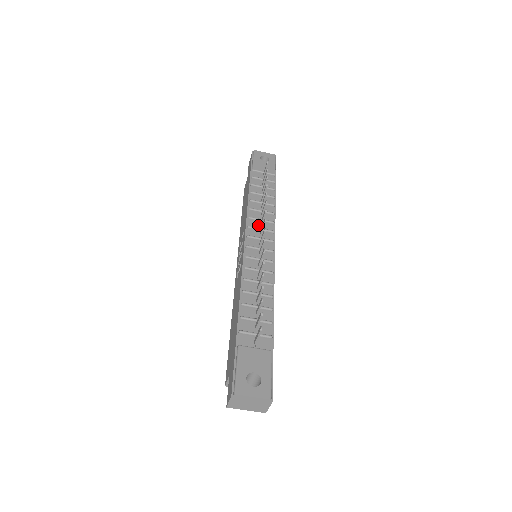
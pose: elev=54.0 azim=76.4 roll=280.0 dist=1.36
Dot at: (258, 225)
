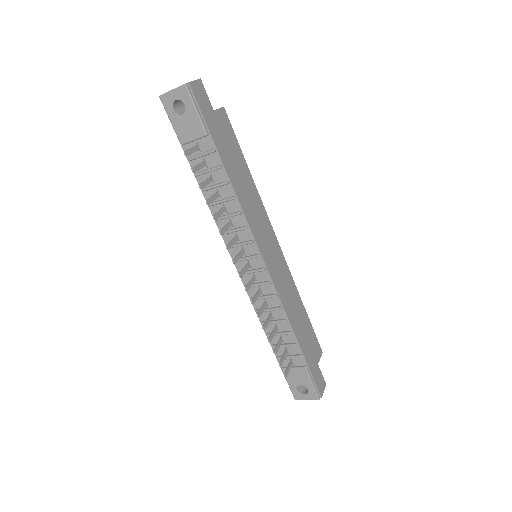
Dot at: (235, 238)
